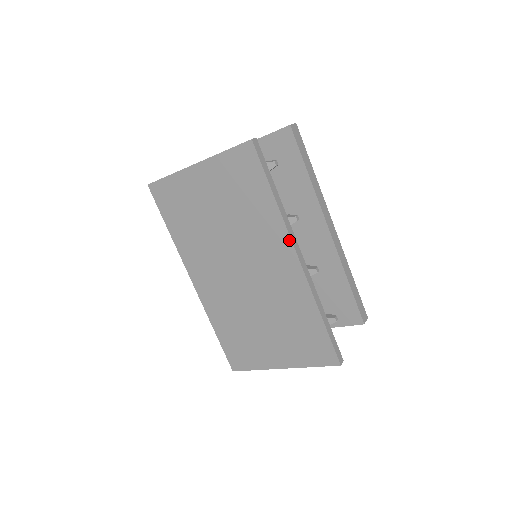
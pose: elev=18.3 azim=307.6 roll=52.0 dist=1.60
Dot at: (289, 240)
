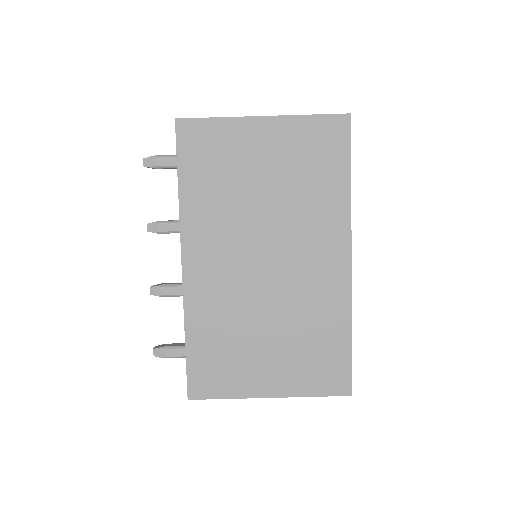
Dot at: (349, 235)
